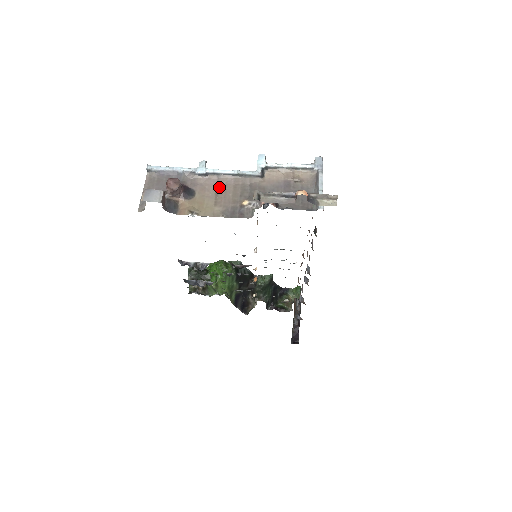
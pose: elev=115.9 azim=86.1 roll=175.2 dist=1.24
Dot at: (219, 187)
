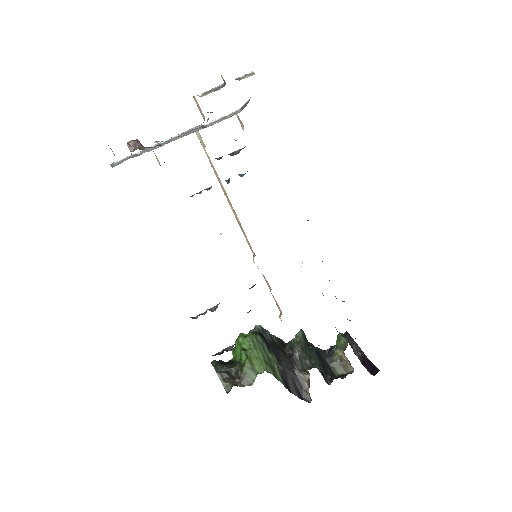
Dot at: occluded
